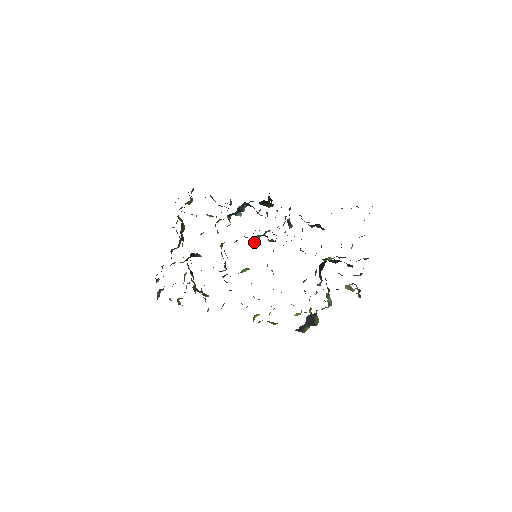
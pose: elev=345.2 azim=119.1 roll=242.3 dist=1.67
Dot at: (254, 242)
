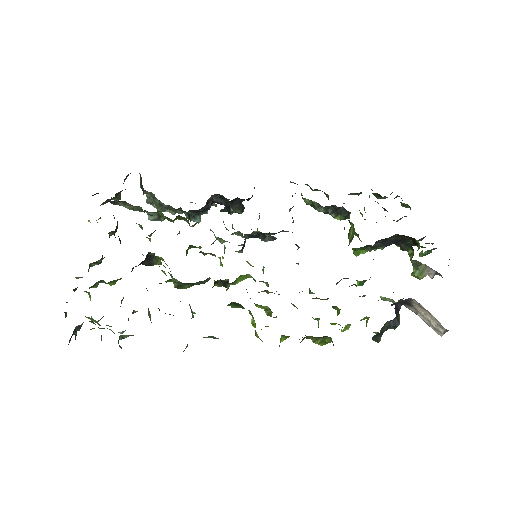
Dot at: occluded
